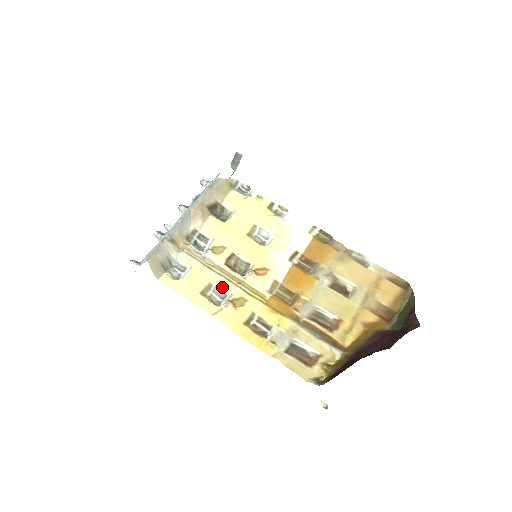
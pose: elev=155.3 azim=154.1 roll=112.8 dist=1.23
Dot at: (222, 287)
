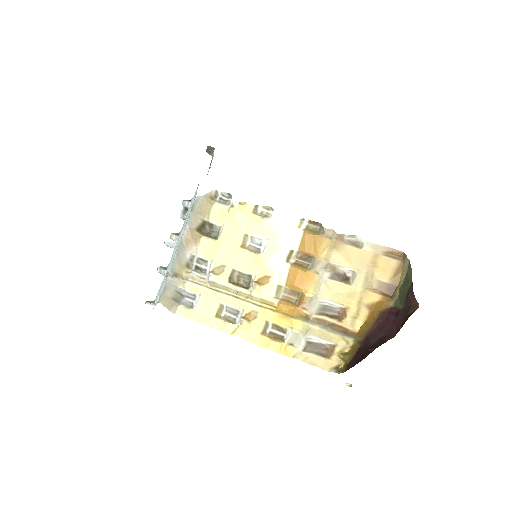
Dot at: (233, 305)
